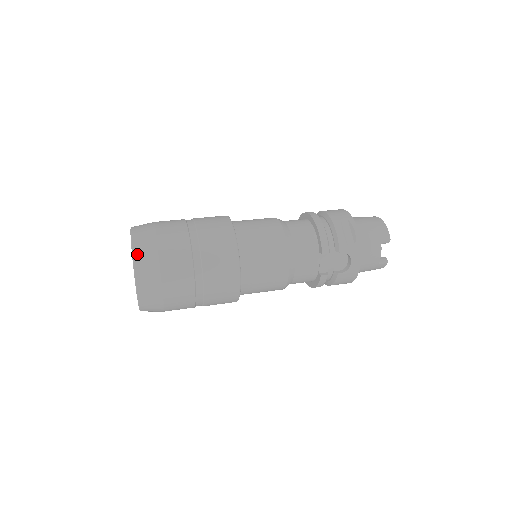
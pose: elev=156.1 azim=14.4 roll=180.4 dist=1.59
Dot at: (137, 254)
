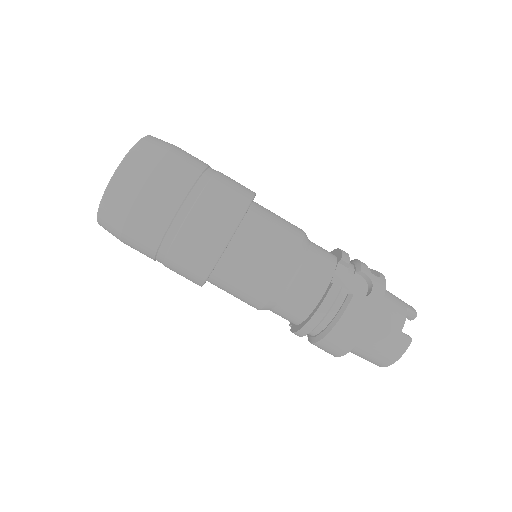
Dot at: (154, 137)
